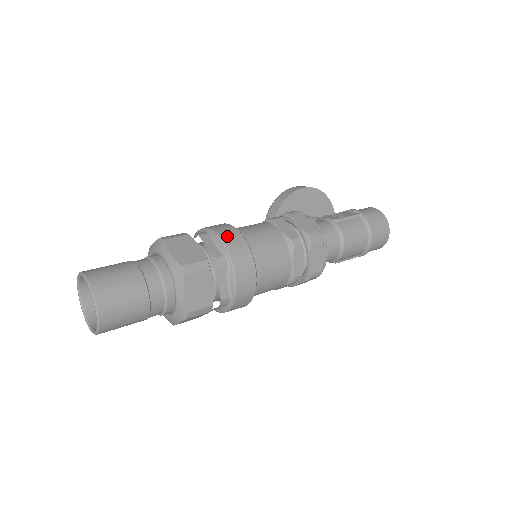
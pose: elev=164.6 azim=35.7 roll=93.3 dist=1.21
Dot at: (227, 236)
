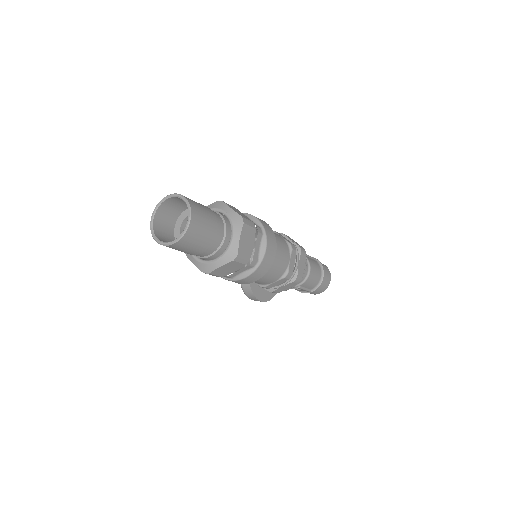
Dot at: (259, 219)
